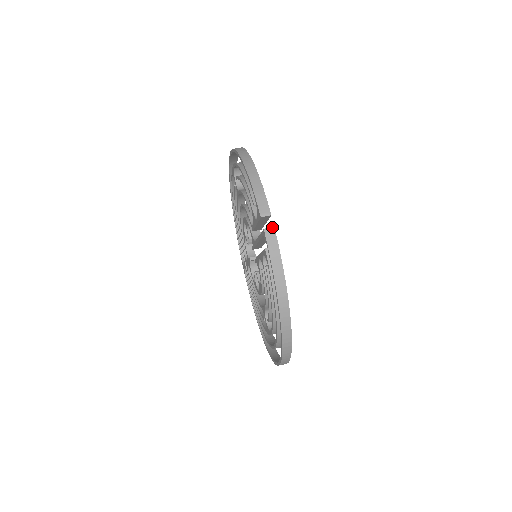
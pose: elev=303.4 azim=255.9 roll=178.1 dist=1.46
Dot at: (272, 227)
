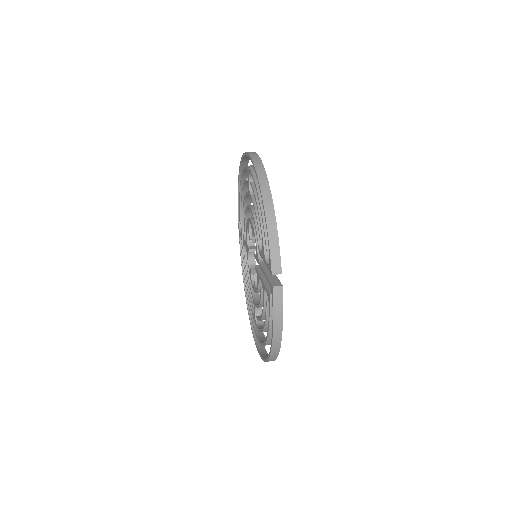
Dot at: (280, 286)
